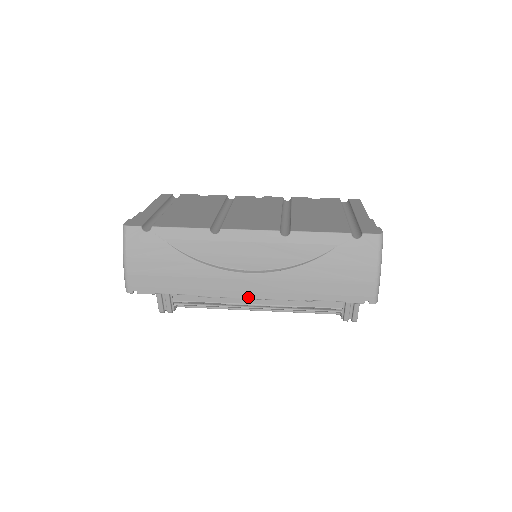
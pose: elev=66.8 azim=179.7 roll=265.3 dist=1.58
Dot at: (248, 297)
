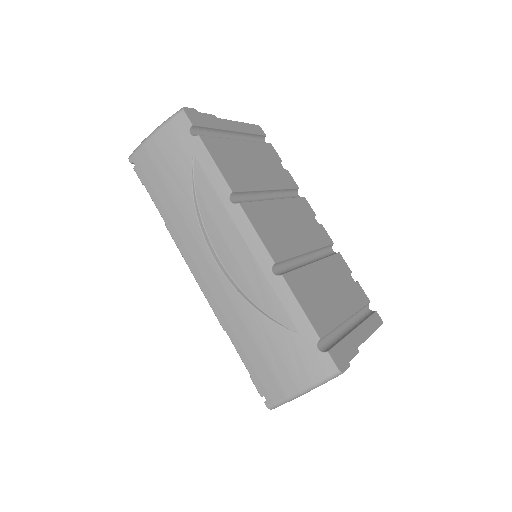
Dot at: (195, 275)
